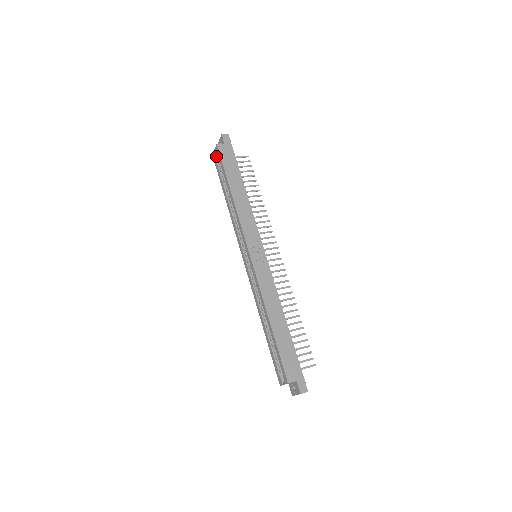
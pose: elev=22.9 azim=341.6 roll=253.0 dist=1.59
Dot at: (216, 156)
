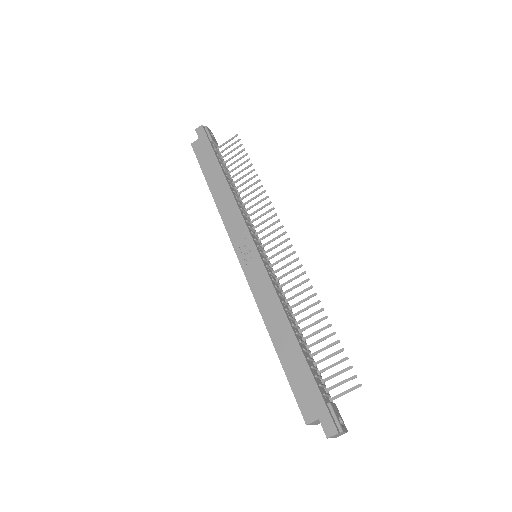
Dot at: occluded
